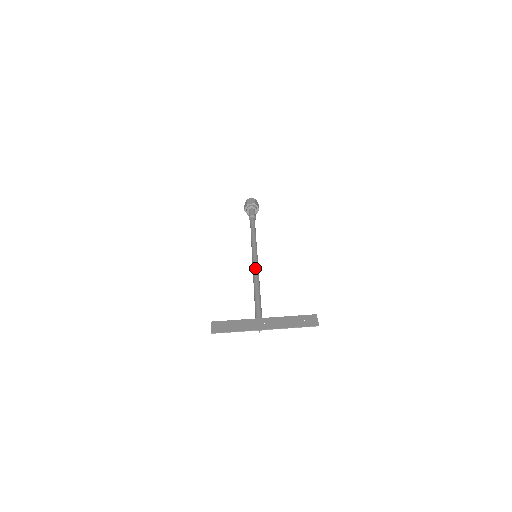
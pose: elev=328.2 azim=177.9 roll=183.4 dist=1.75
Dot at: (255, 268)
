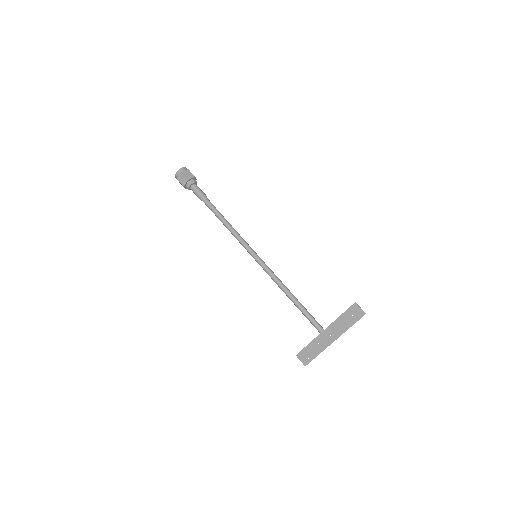
Dot at: (270, 276)
